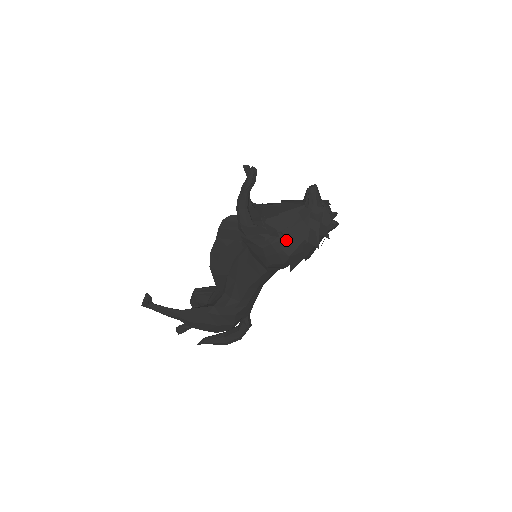
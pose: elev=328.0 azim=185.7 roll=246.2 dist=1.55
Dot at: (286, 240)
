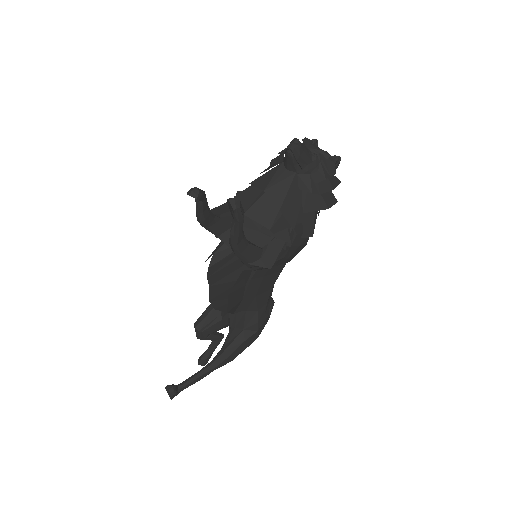
Dot at: (300, 226)
